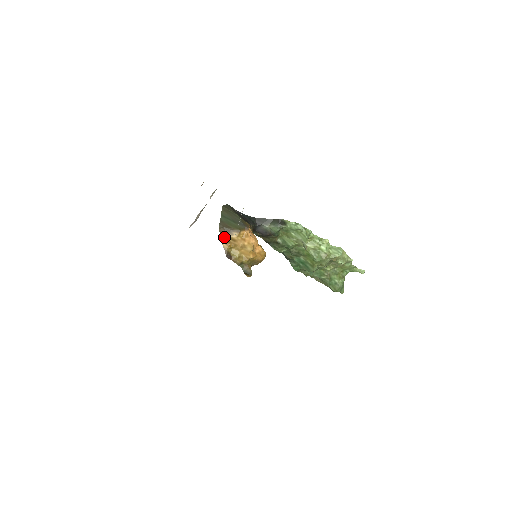
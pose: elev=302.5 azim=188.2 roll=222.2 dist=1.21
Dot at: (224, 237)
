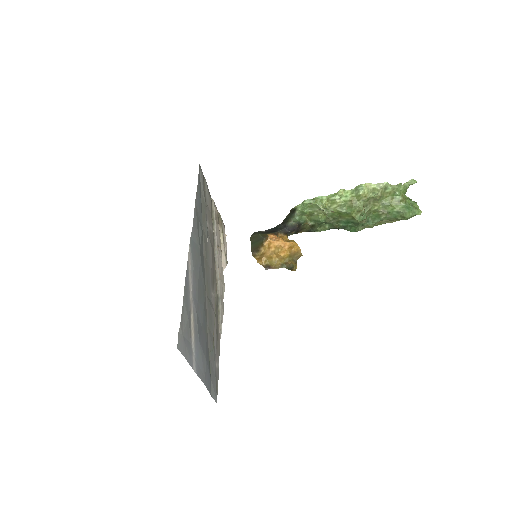
Dot at: (258, 257)
